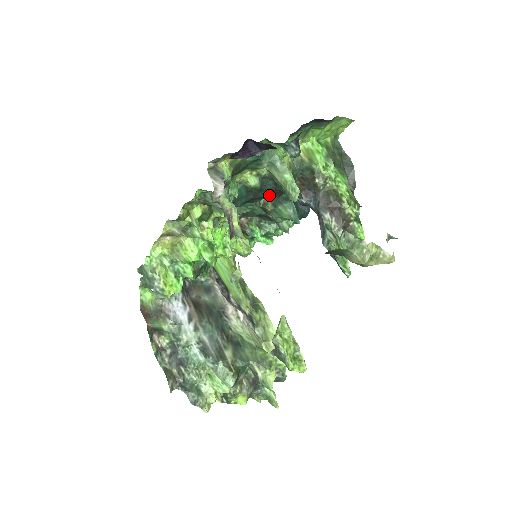
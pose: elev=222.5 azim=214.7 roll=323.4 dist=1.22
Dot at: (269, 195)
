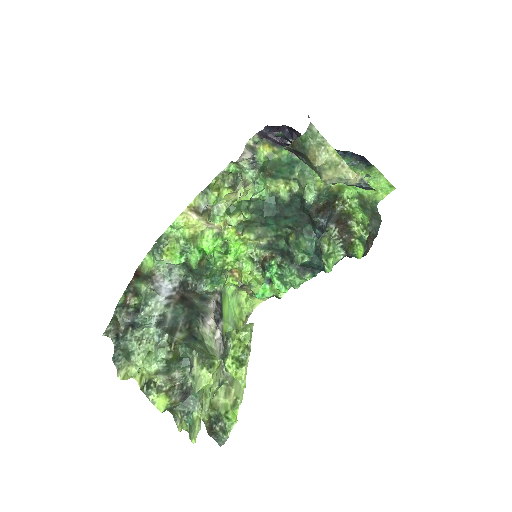
Dot at: (294, 217)
